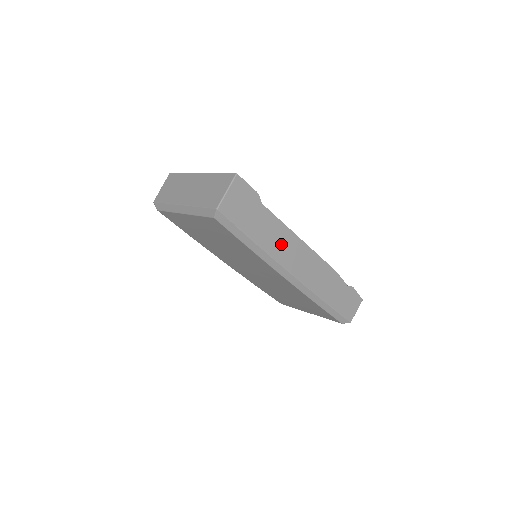
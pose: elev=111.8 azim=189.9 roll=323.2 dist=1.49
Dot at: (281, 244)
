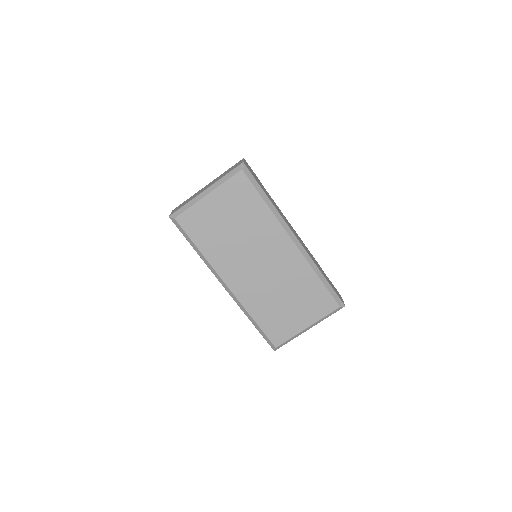
Dot at: (281, 213)
